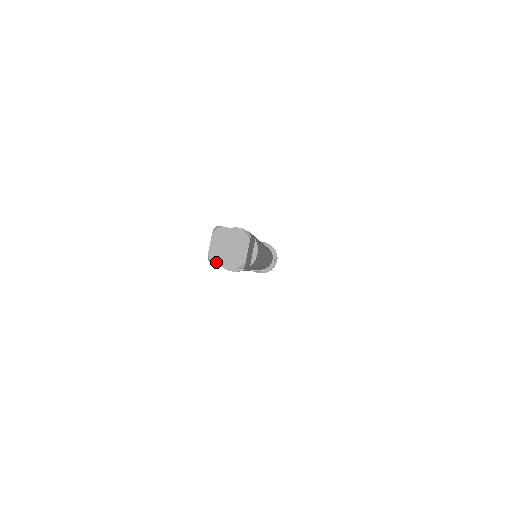
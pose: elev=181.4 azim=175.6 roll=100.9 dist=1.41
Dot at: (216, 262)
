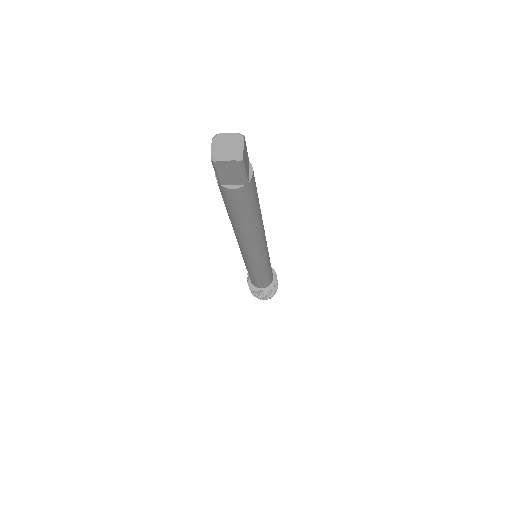
Dot at: (218, 159)
